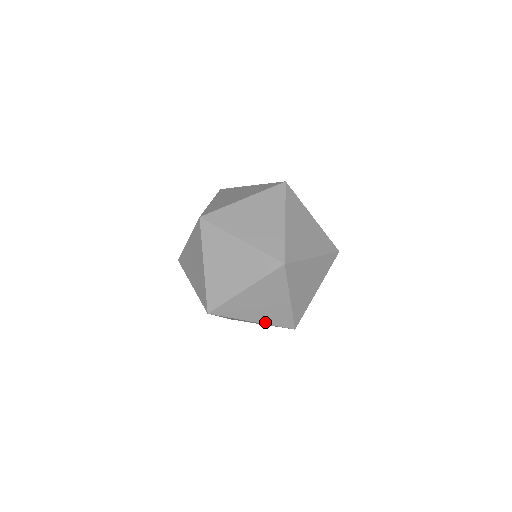
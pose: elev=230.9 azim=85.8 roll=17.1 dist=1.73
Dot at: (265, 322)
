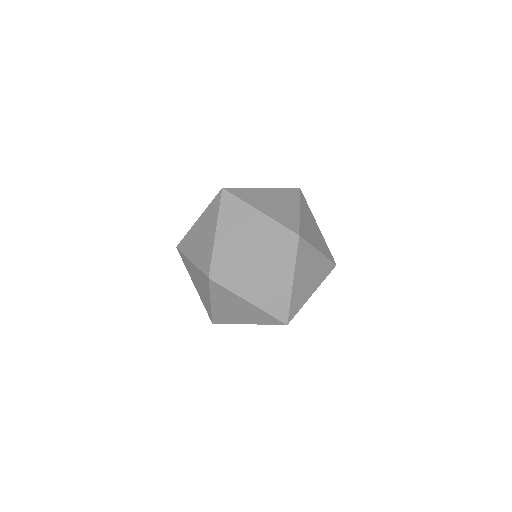
Dot at: (261, 306)
